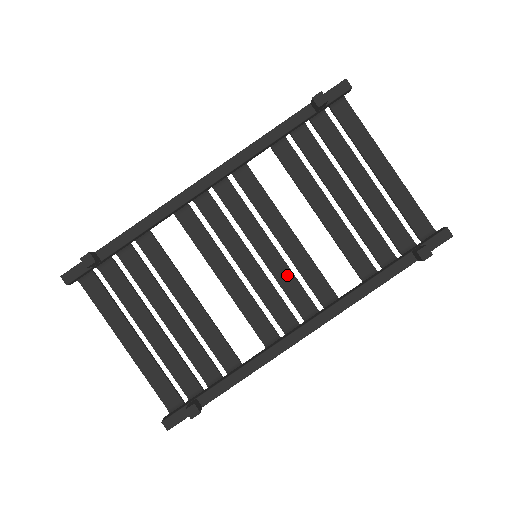
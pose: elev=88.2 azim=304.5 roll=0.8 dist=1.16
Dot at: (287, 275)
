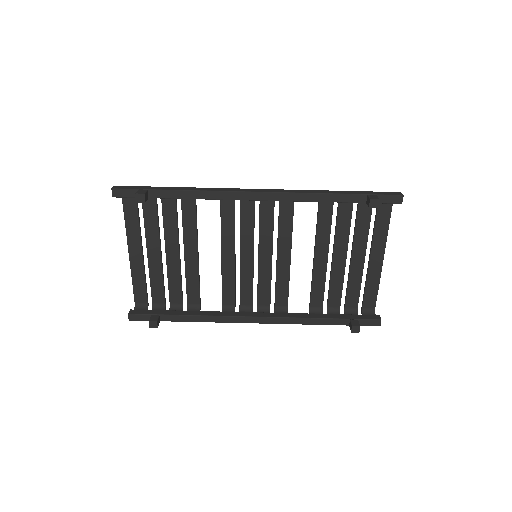
Dot at: (267, 278)
